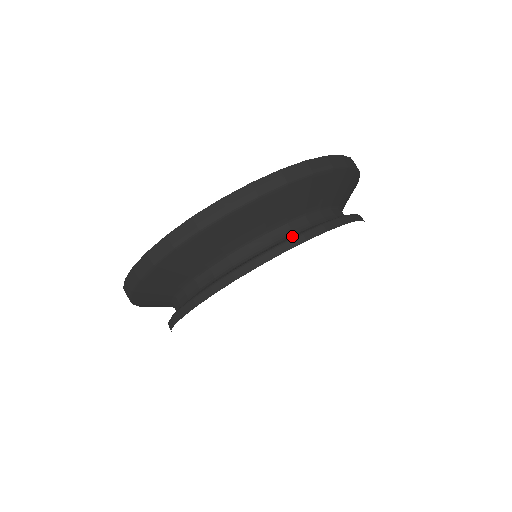
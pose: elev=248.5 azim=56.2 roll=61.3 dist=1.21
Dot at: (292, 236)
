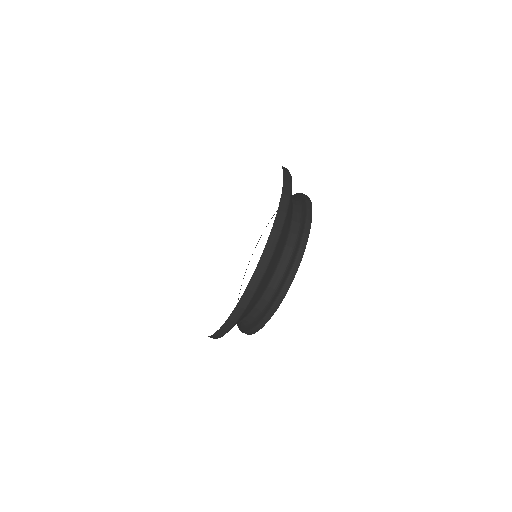
Dot at: (260, 314)
